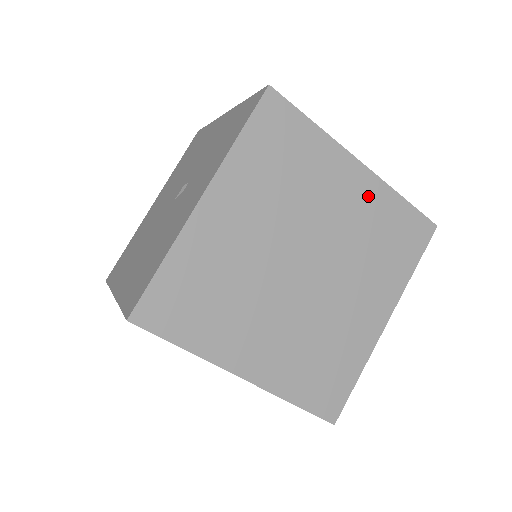
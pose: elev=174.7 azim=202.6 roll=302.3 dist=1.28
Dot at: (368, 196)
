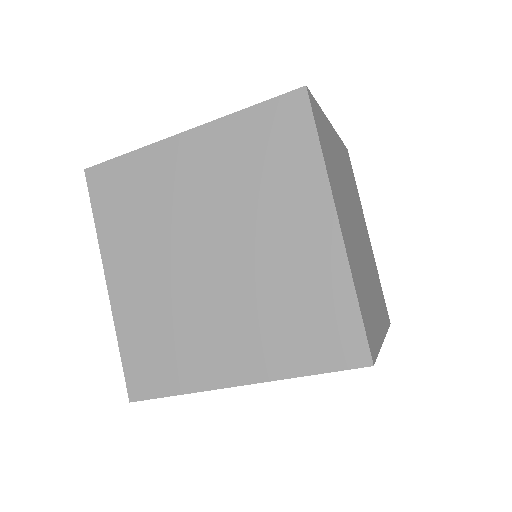
Dot at: (371, 253)
